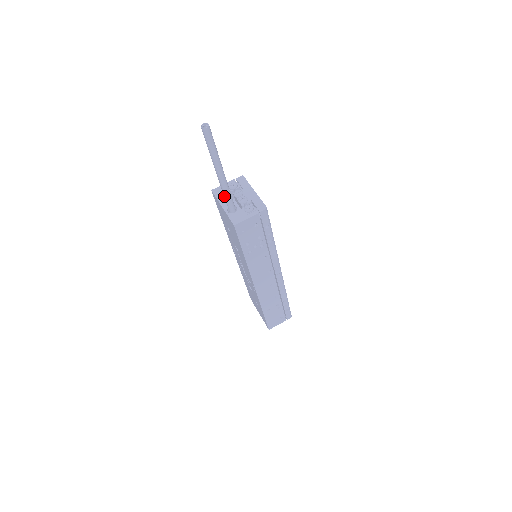
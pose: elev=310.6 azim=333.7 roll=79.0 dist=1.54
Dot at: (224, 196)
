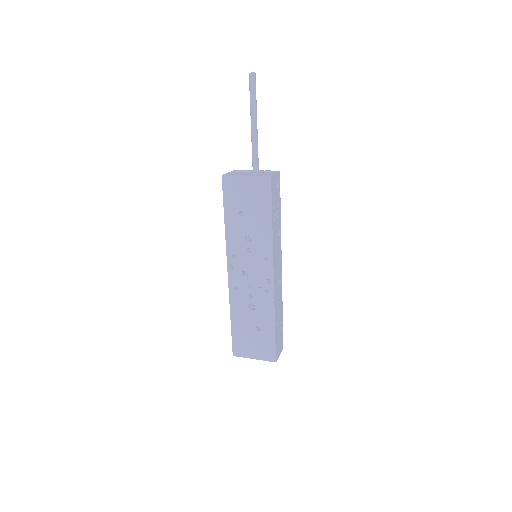
Dot at: (254, 154)
